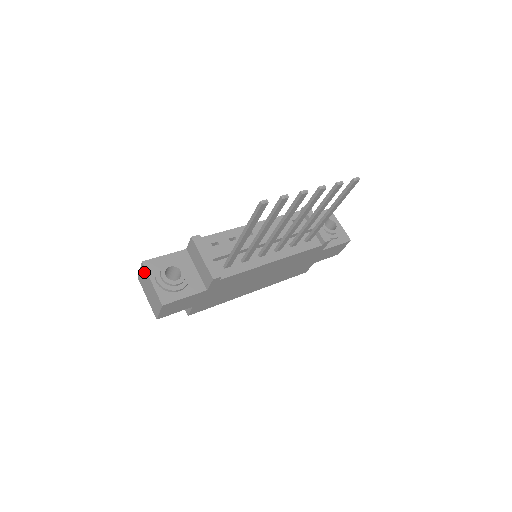
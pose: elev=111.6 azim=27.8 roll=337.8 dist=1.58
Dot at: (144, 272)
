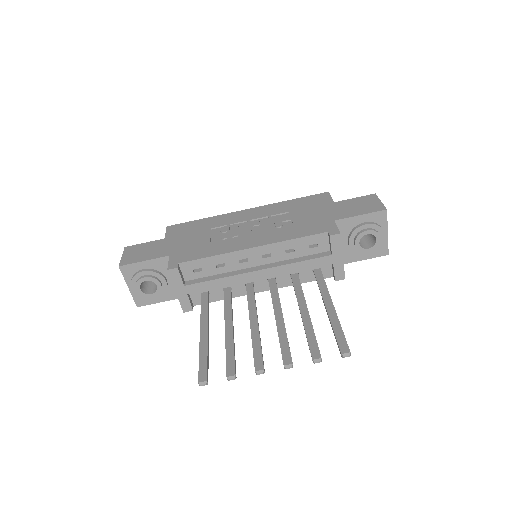
Dot at: occluded
